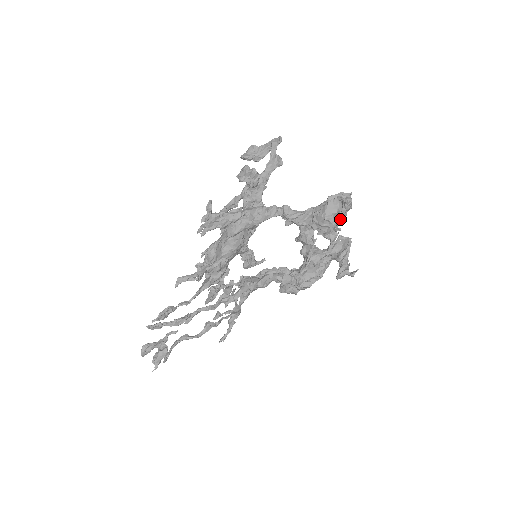
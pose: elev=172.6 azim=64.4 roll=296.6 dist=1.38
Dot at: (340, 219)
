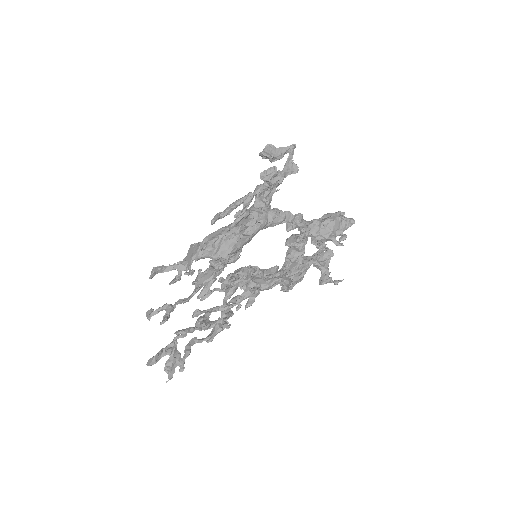
Dot at: (346, 236)
